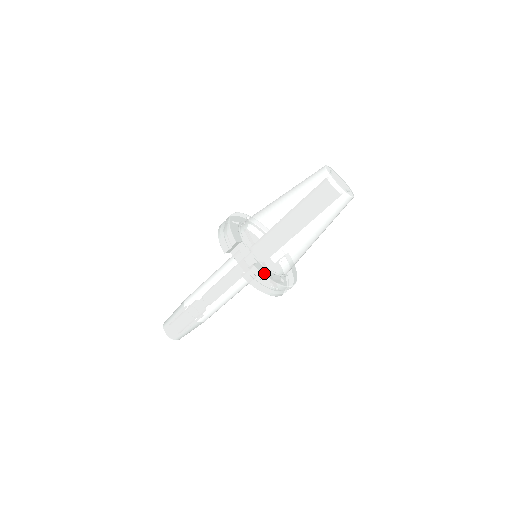
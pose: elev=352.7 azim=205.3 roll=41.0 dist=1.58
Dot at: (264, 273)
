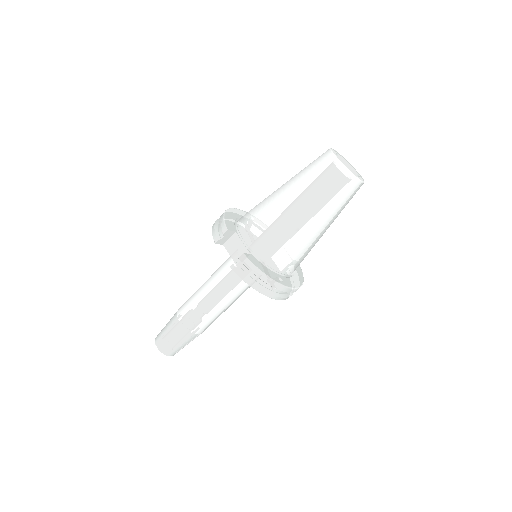
Dot at: (257, 265)
